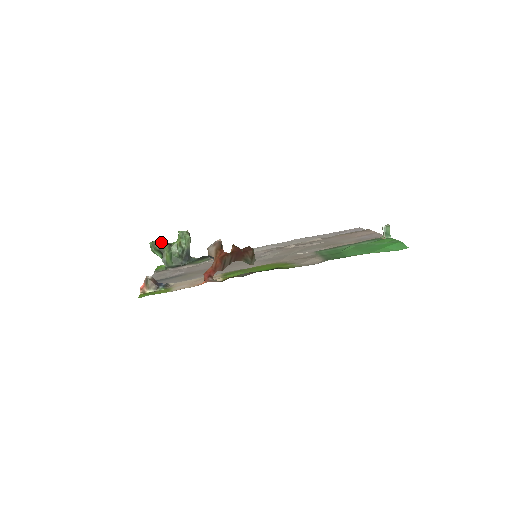
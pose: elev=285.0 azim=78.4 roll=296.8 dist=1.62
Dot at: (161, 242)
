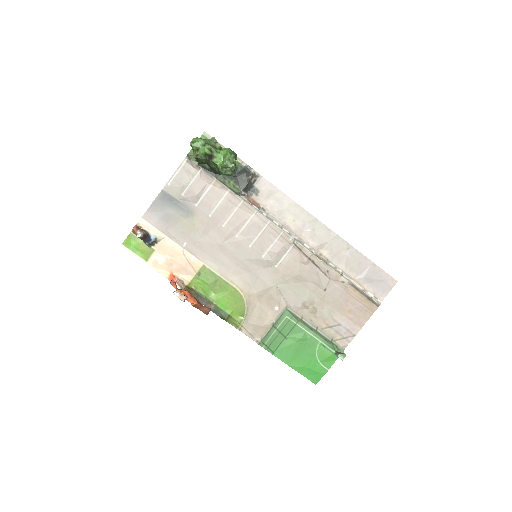
Dot at: (199, 157)
